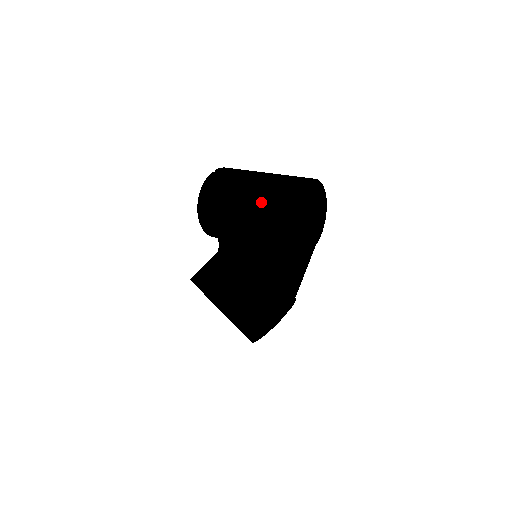
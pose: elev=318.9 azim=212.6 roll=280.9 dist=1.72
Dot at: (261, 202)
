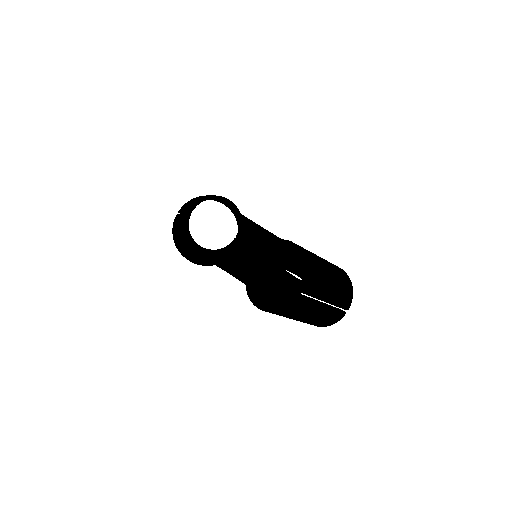
Dot at: (315, 322)
